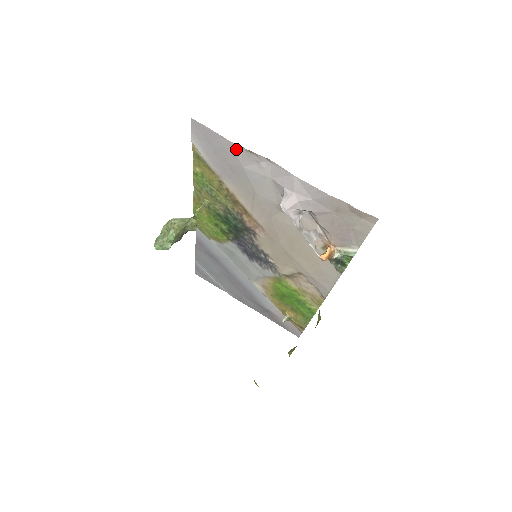
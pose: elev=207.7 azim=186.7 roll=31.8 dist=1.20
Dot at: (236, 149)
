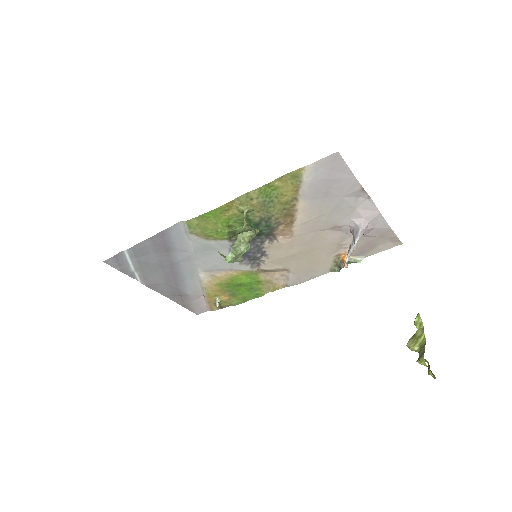
Dot at: (354, 185)
